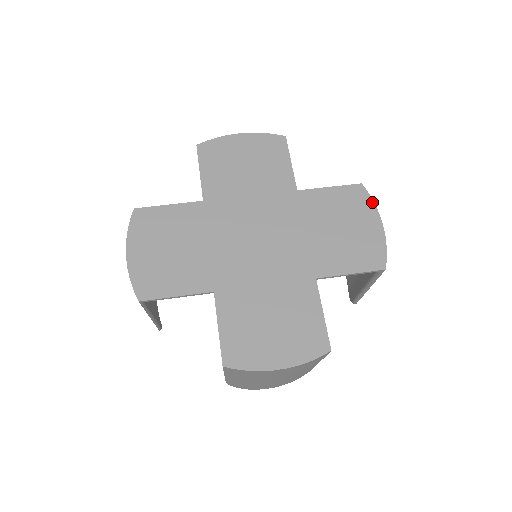
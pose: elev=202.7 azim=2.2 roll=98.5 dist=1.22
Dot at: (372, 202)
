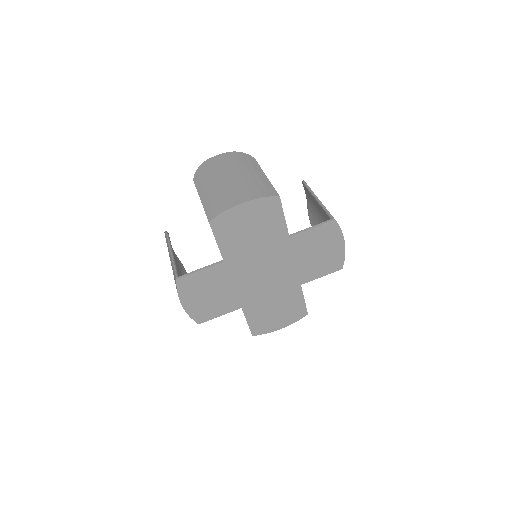
Dot at: (340, 231)
